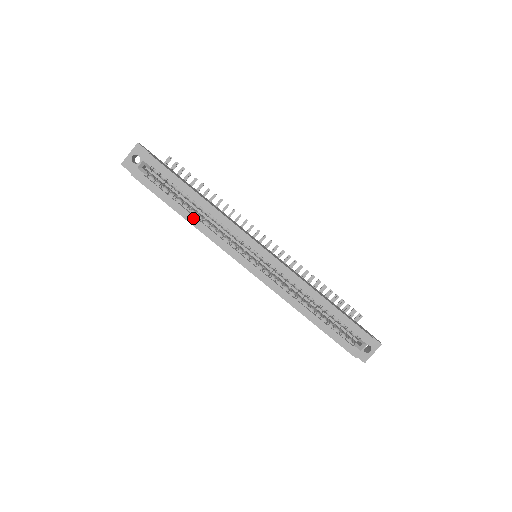
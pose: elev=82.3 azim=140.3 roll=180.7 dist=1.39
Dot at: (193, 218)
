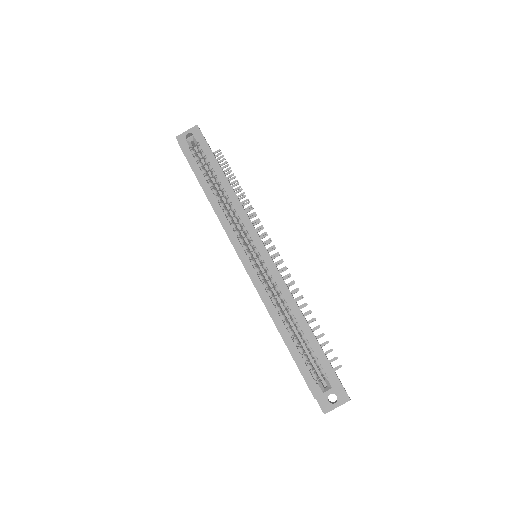
Dot at: (213, 196)
